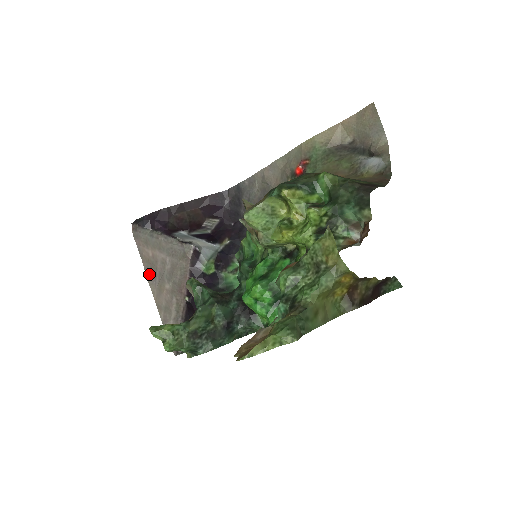
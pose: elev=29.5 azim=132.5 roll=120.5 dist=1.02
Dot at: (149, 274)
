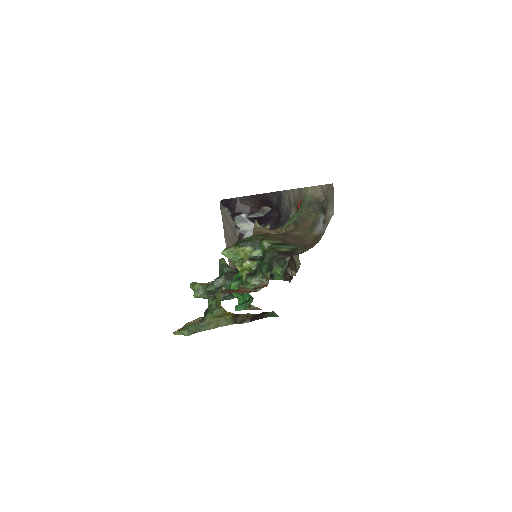
Dot at: (225, 234)
